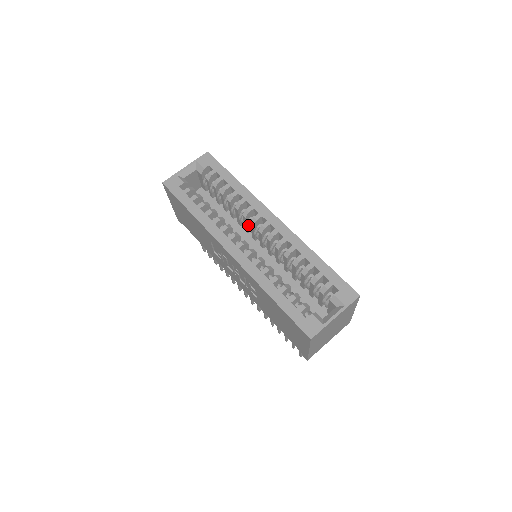
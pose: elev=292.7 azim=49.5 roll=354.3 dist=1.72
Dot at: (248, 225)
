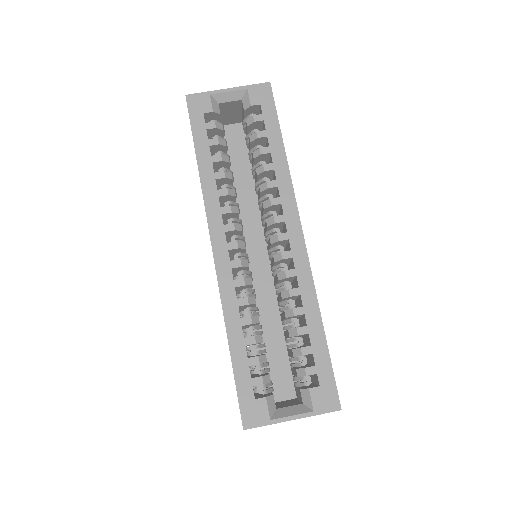
Dot at: (264, 217)
